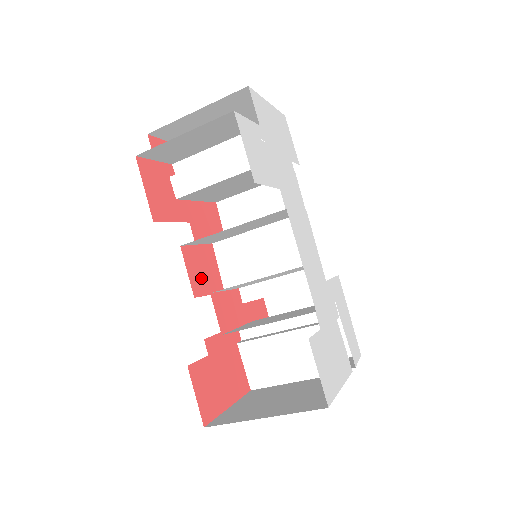
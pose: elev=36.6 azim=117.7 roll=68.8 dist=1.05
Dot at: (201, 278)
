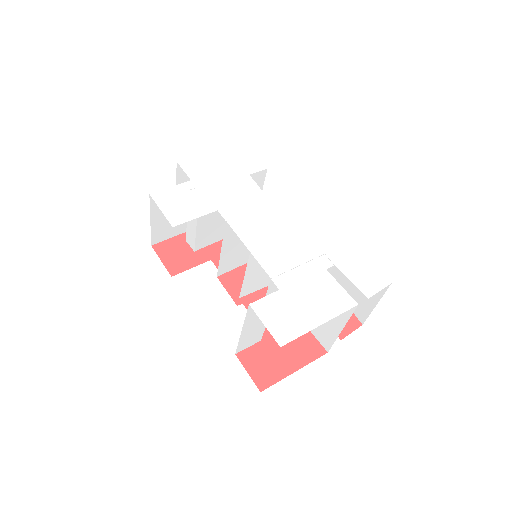
Dot at: occluded
